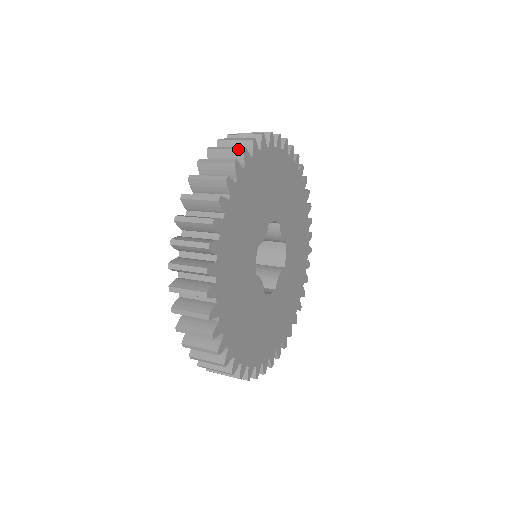
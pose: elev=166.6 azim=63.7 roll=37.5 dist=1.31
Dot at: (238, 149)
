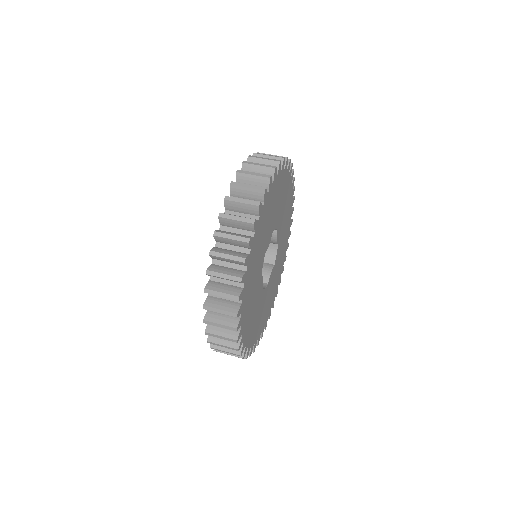
Dot at: (265, 177)
